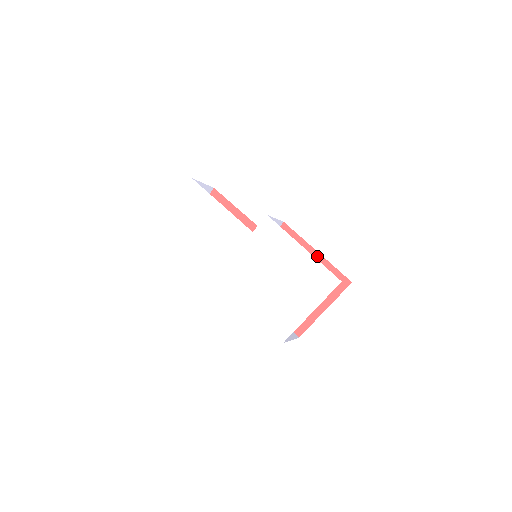
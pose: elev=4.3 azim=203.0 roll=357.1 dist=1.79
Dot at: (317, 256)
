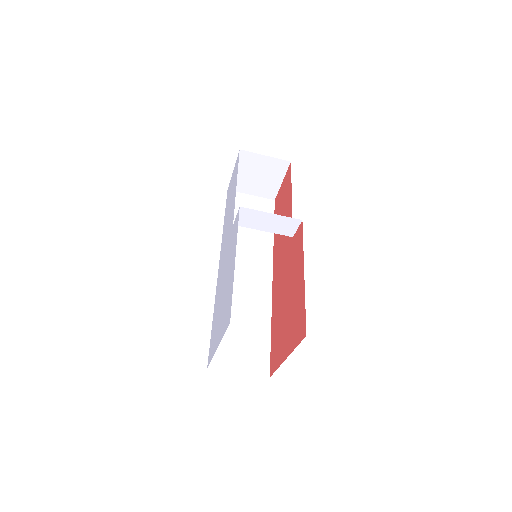
Dot at: (302, 280)
